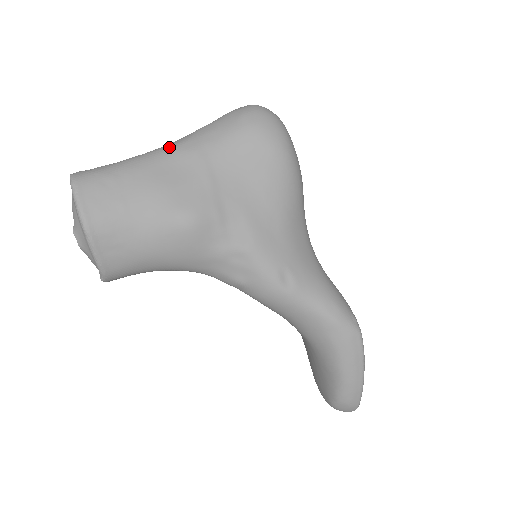
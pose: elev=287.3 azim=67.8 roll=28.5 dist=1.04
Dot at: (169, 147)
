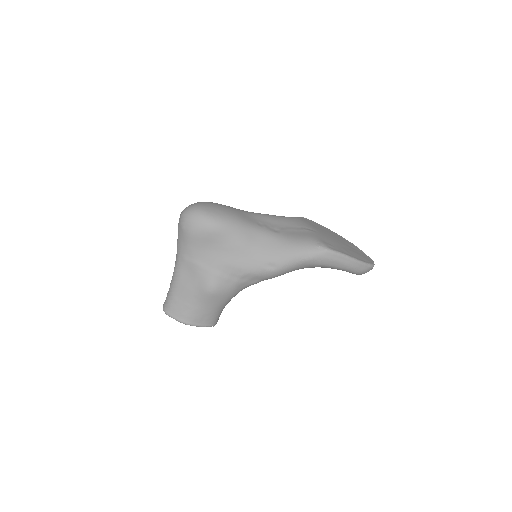
Dot at: (176, 266)
